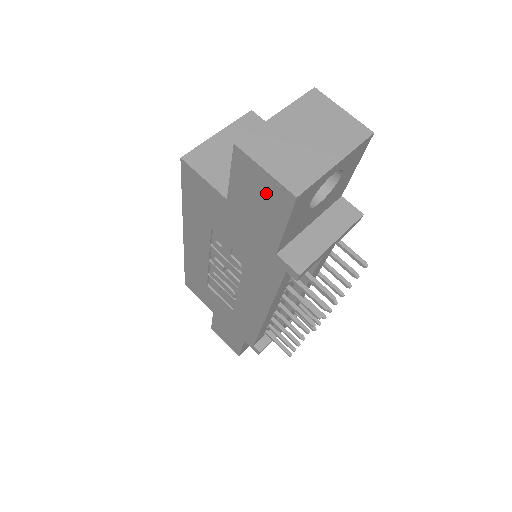
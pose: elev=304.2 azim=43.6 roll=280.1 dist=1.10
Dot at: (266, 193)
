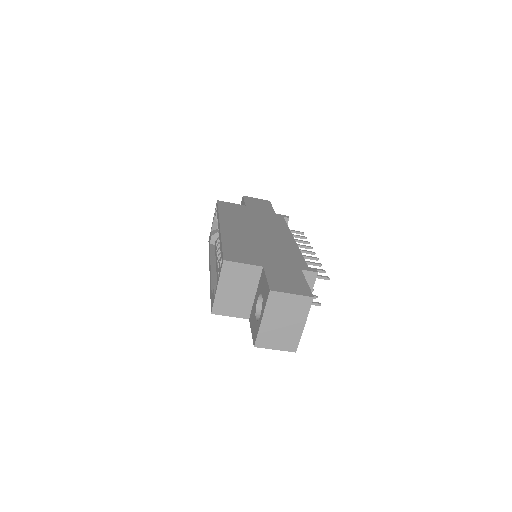
Dot at: occluded
